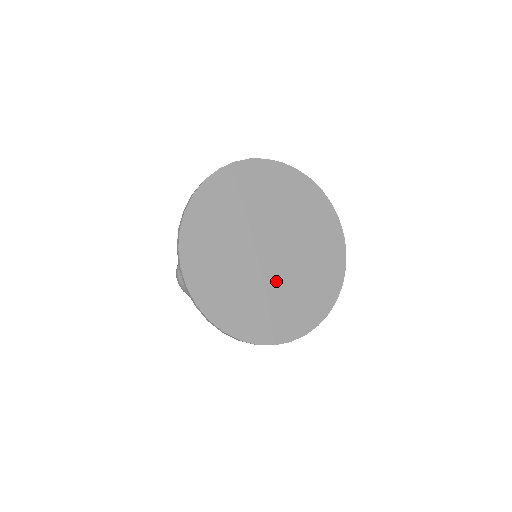
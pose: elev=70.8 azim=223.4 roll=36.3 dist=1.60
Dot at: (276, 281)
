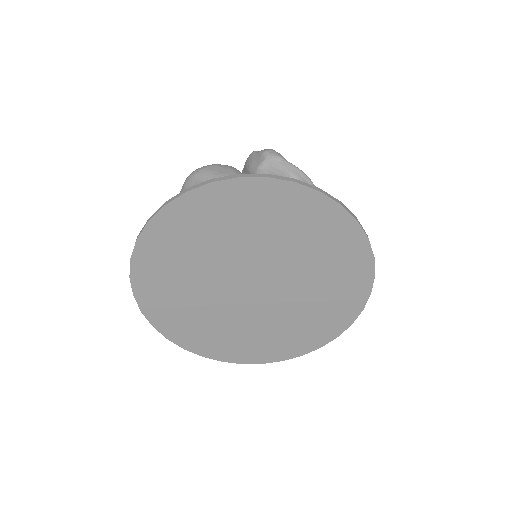
Dot at: (282, 305)
